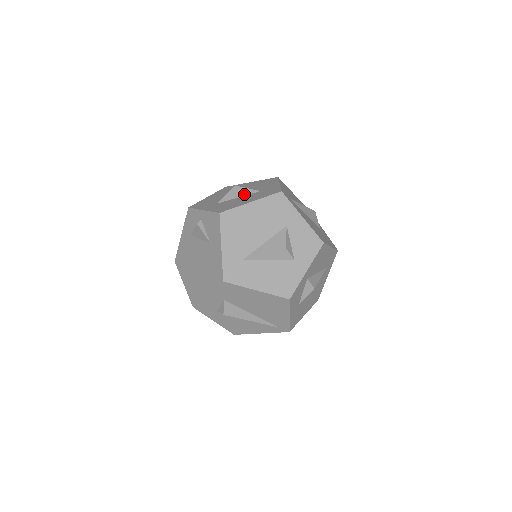
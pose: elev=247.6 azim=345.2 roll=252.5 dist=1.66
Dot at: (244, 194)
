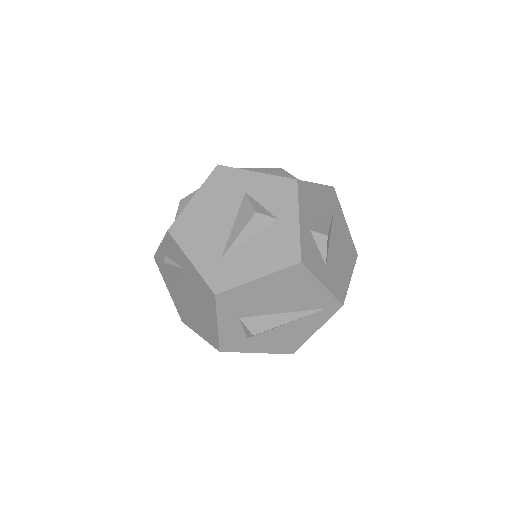
Dot at: occluded
